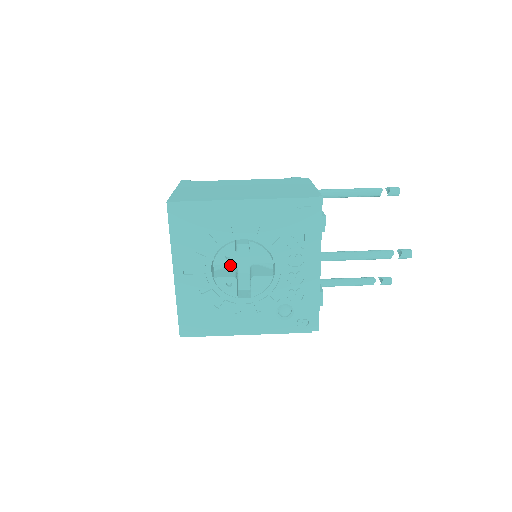
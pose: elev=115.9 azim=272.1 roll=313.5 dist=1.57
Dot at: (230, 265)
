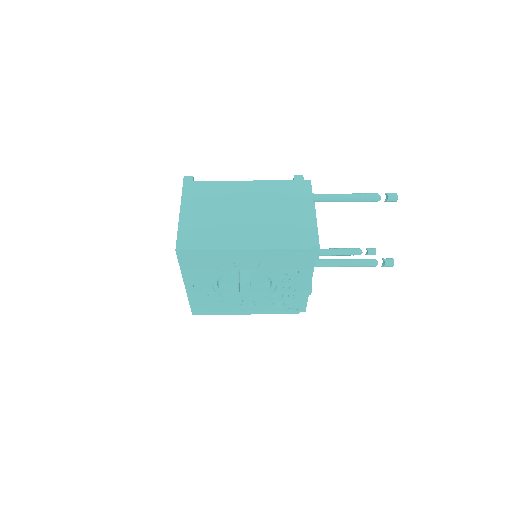
Dot at: occluded
